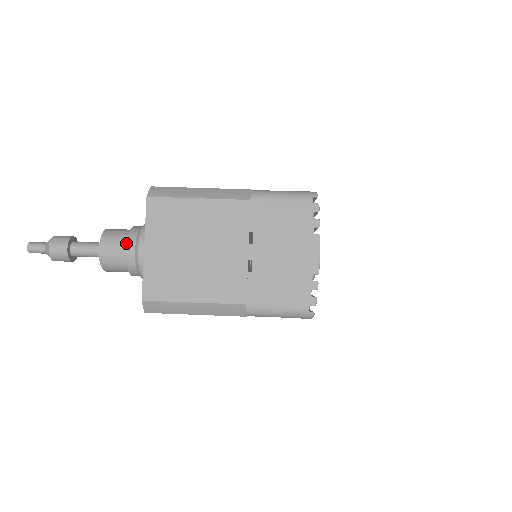
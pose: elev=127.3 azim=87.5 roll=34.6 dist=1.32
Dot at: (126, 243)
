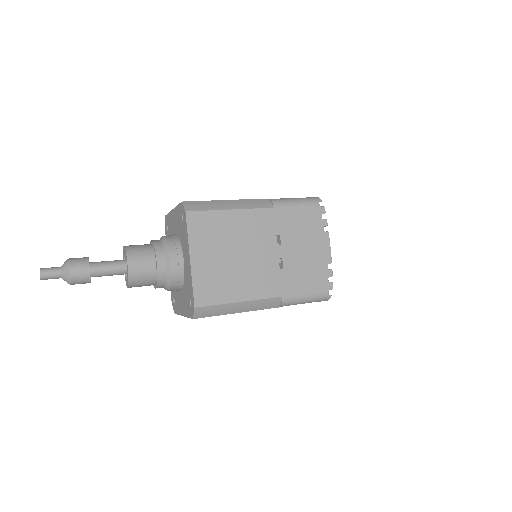
Dot at: (154, 257)
